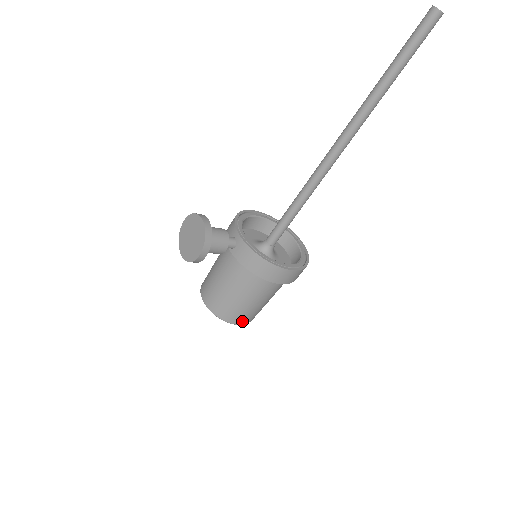
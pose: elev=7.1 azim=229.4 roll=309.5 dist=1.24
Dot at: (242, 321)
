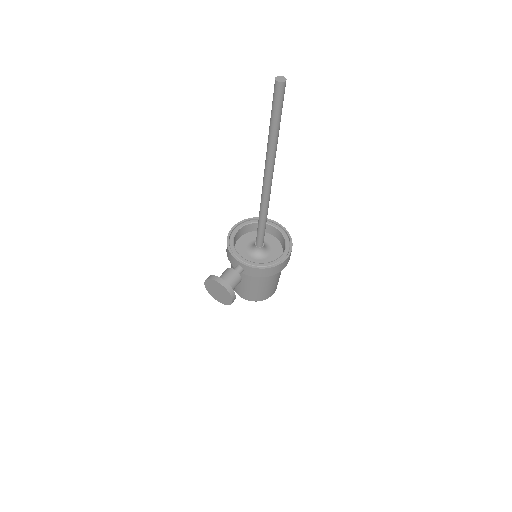
Dot at: (273, 292)
